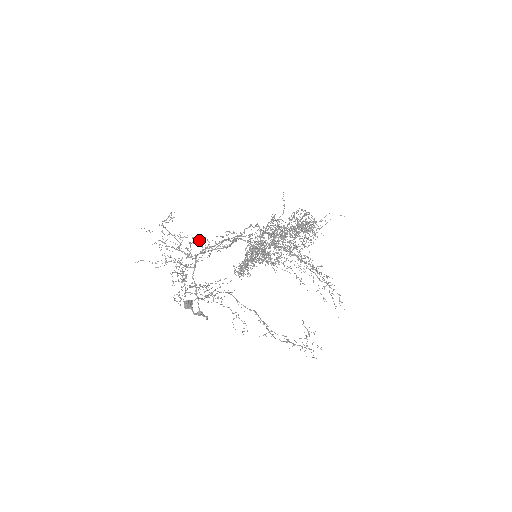
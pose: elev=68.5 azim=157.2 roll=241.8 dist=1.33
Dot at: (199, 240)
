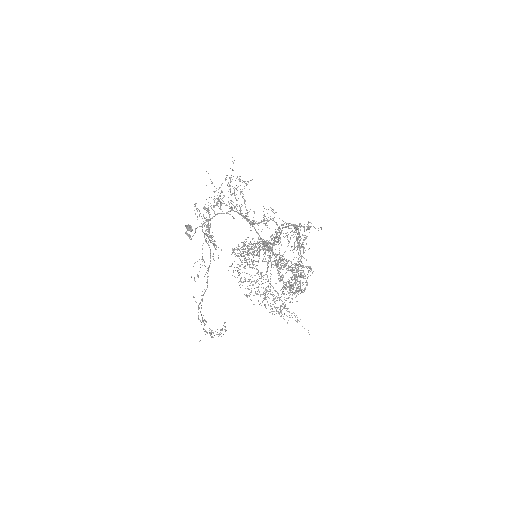
Dot at: occluded
